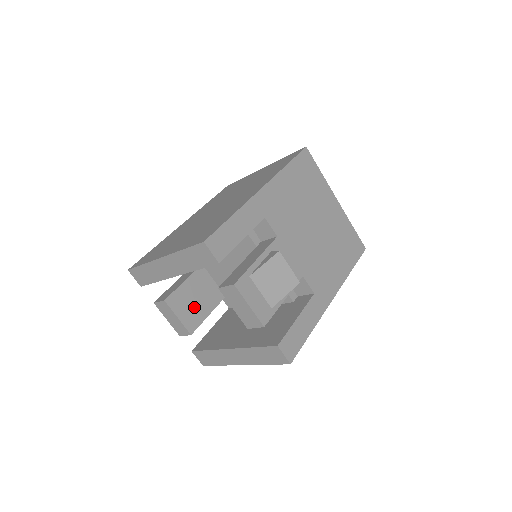
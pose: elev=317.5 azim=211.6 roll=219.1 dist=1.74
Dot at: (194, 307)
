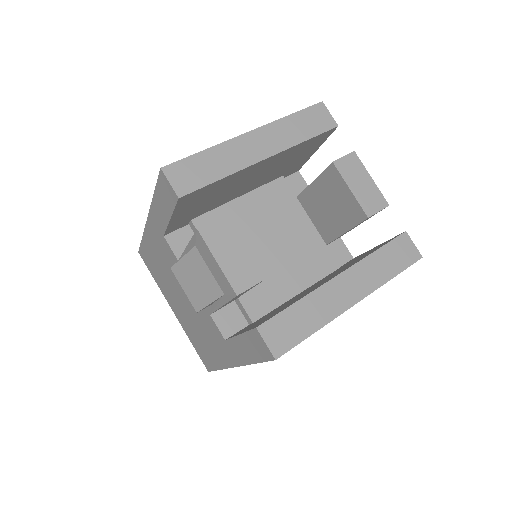
Dot at: occluded
